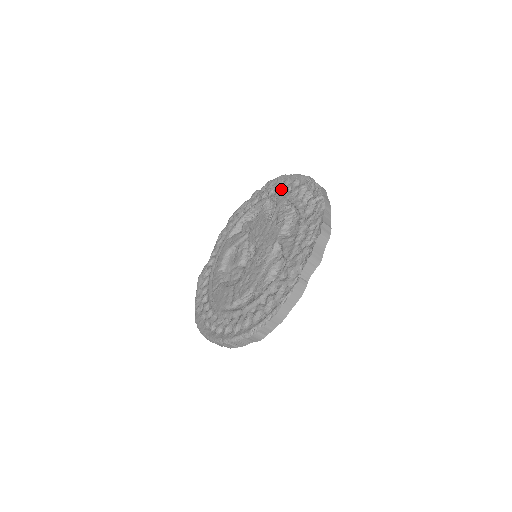
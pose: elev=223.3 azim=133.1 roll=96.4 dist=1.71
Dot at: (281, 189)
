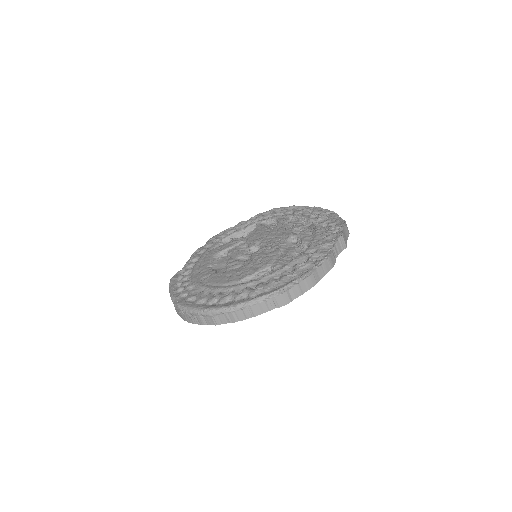
Dot at: (280, 213)
